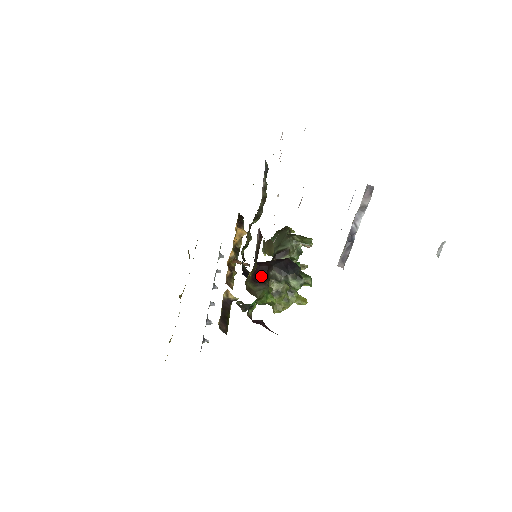
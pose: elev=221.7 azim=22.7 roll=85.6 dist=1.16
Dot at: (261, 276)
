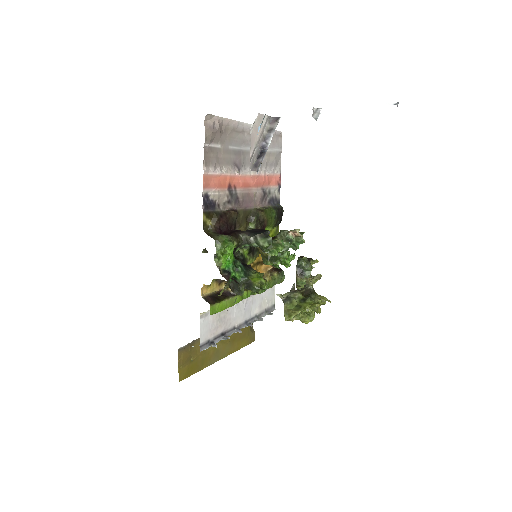
Dot at: (228, 234)
